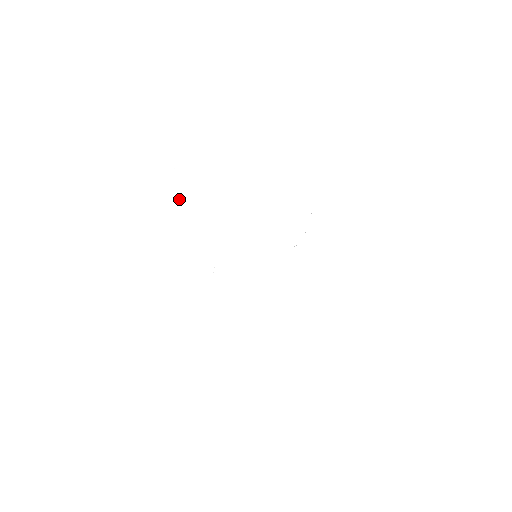
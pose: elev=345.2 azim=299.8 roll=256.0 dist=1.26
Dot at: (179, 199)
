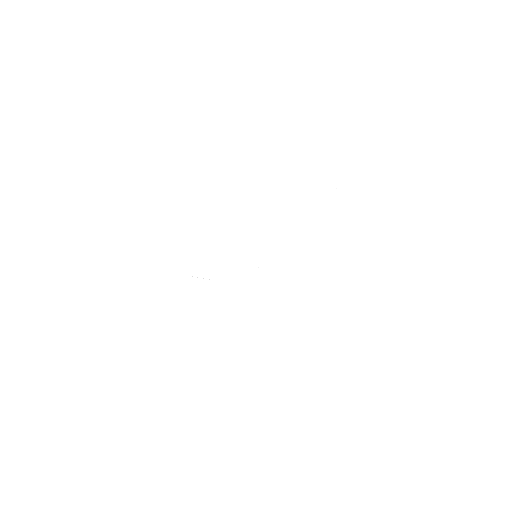
Dot at: occluded
